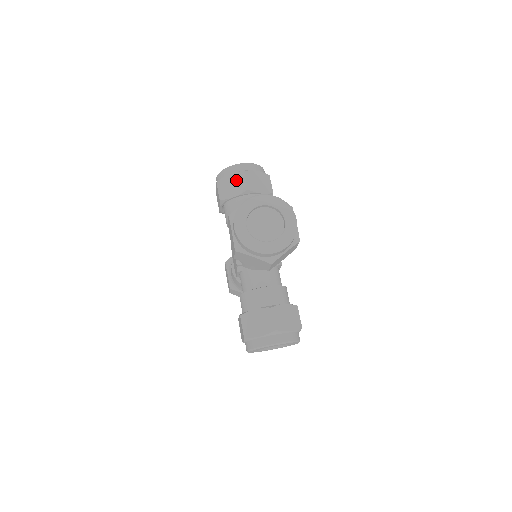
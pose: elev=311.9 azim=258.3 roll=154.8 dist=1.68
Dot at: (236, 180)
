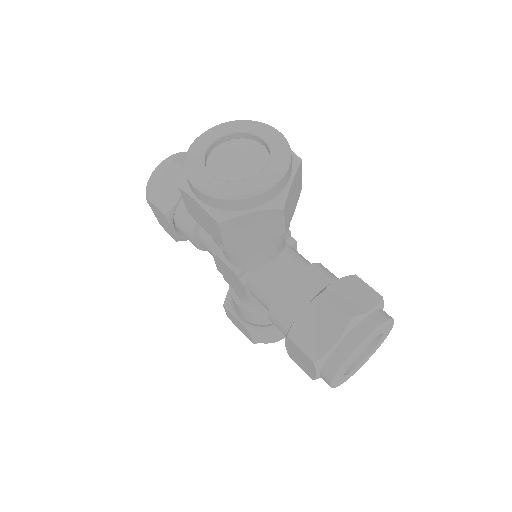
Dot at: (264, 222)
